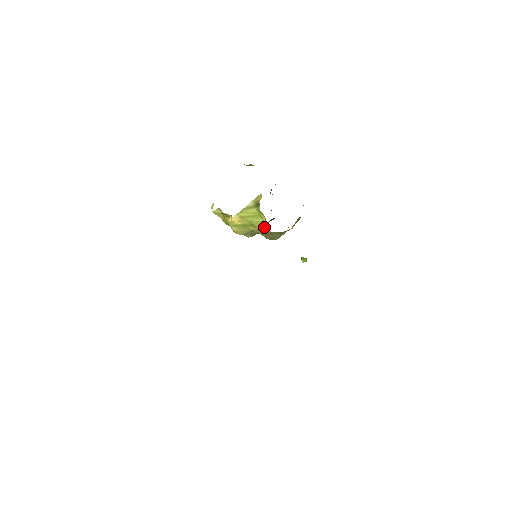
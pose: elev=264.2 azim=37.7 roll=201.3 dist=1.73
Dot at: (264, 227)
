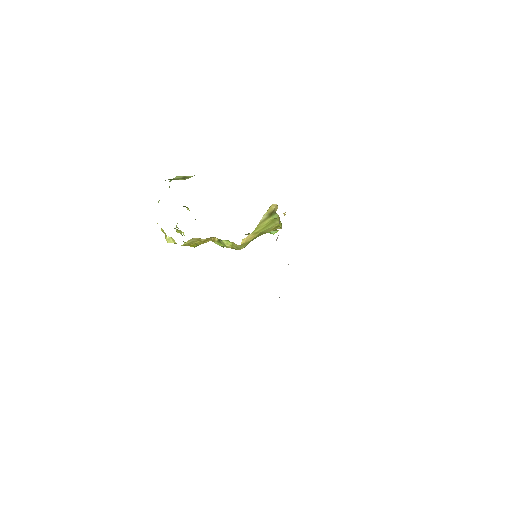
Dot at: (273, 229)
